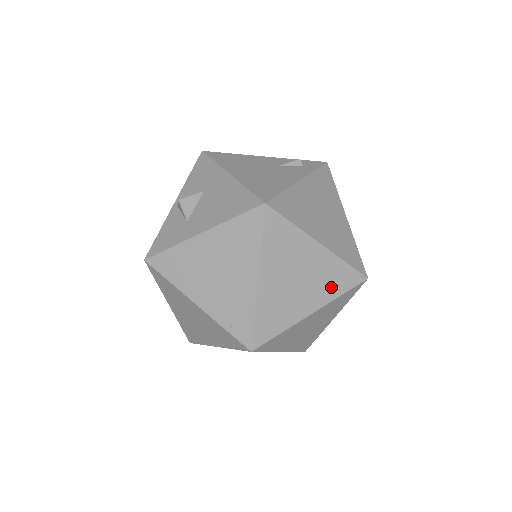
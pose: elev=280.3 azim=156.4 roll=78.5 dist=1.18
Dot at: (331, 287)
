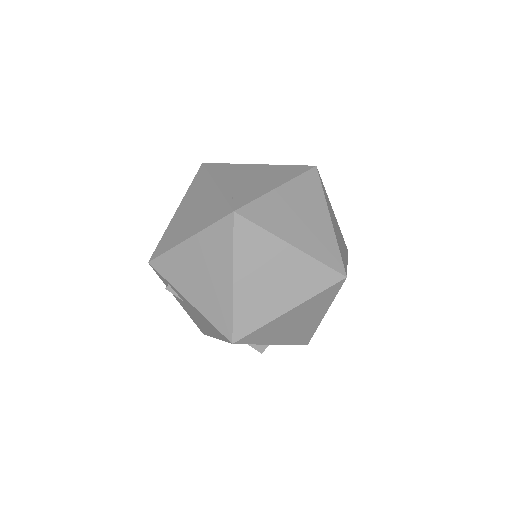
Dot at: (318, 249)
